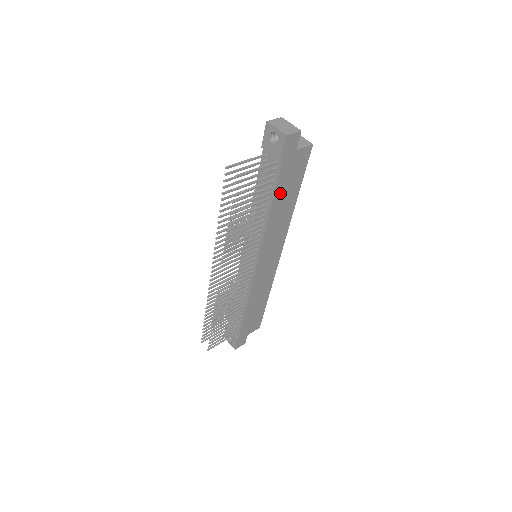
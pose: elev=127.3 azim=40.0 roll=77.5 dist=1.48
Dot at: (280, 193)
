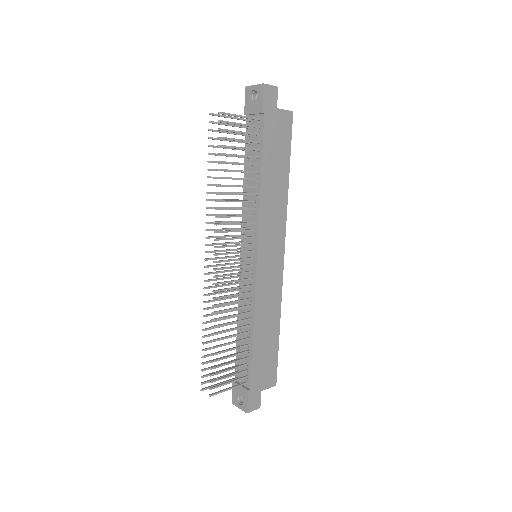
Dot at: (269, 158)
